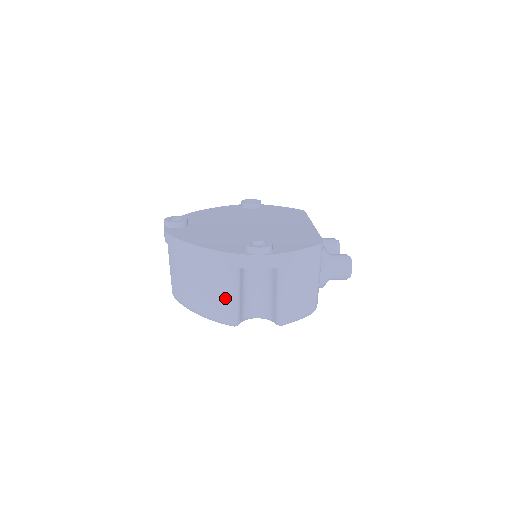
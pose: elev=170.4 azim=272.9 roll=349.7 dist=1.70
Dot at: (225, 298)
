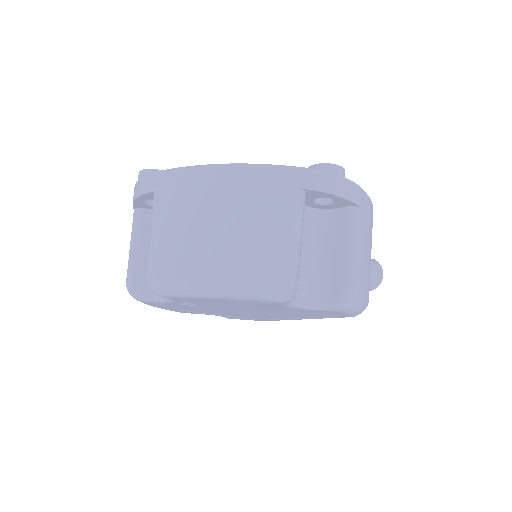
Dot at: (283, 241)
